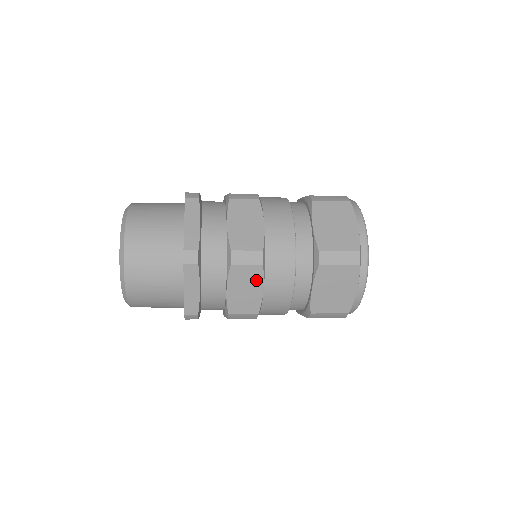
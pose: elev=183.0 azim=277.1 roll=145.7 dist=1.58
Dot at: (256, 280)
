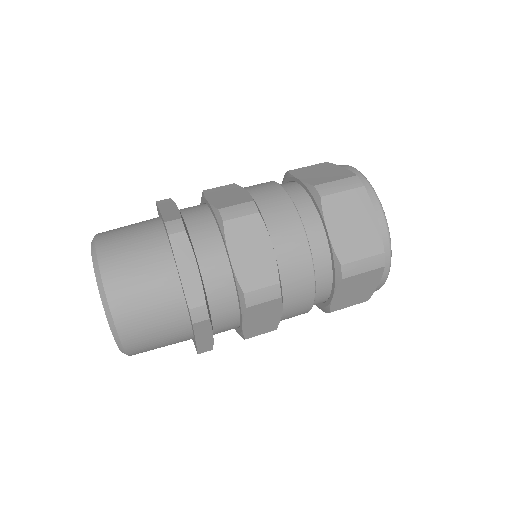
Dot at: (274, 309)
